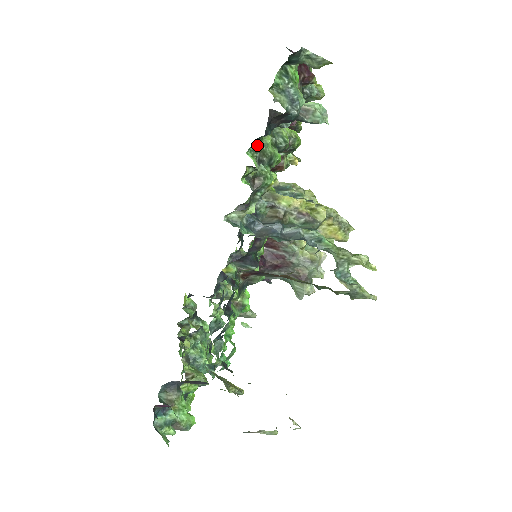
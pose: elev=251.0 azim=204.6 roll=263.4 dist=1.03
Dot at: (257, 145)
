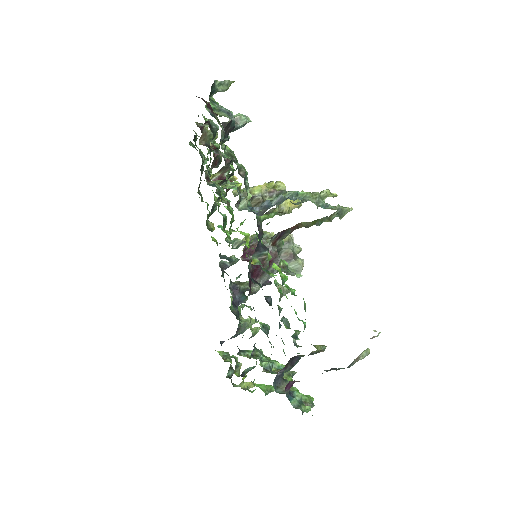
Dot at: (226, 151)
